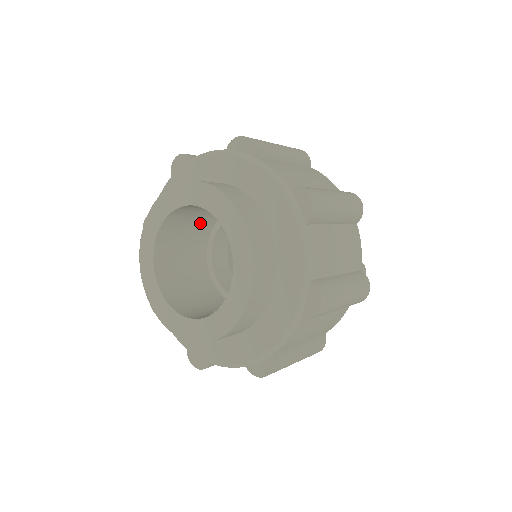
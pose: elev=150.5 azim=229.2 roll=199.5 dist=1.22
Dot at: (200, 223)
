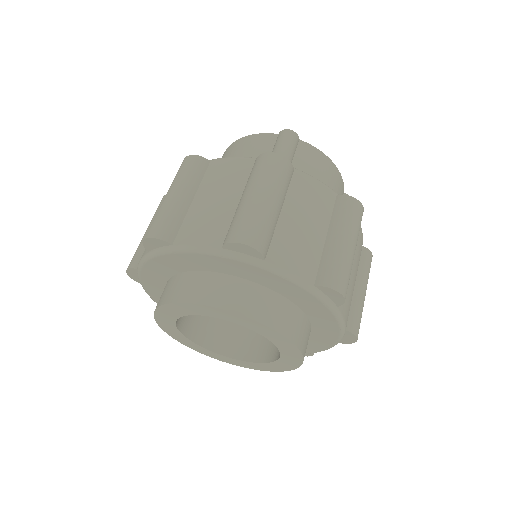
Dot at: occluded
